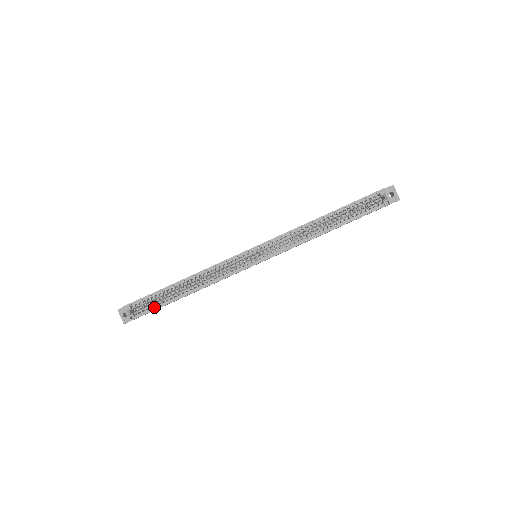
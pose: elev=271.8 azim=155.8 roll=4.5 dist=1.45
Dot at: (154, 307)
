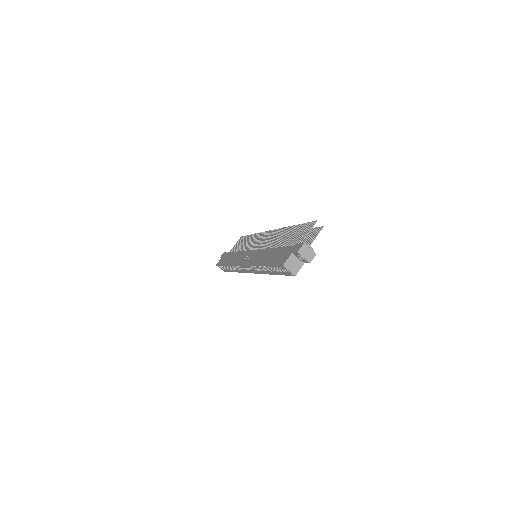
Dot at: (228, 270)
